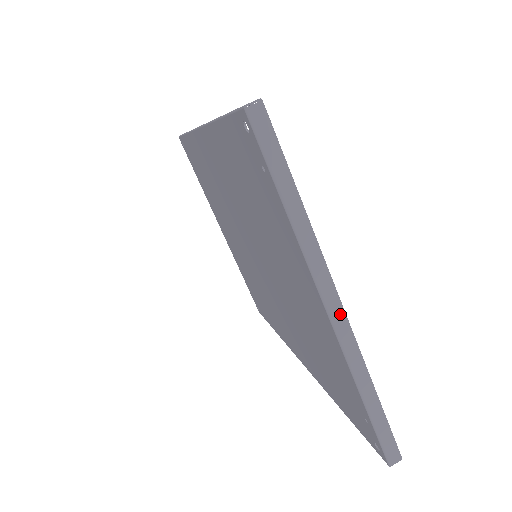
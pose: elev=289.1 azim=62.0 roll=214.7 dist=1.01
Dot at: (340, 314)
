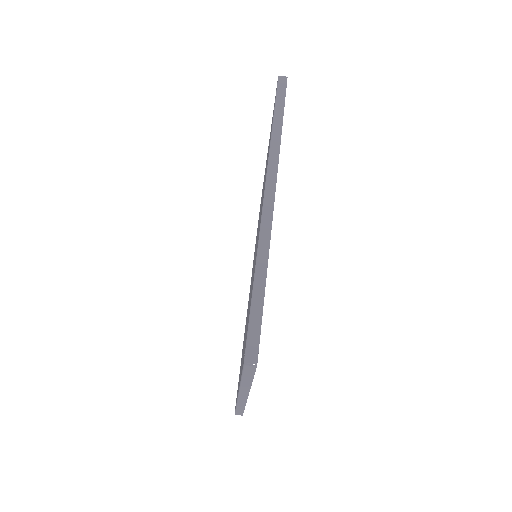
Dot at: (245, 397)
